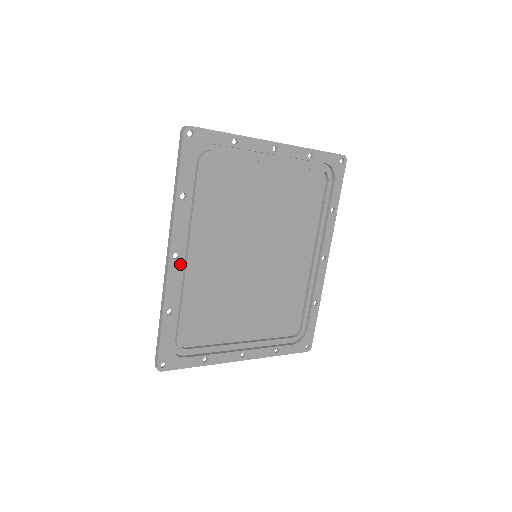
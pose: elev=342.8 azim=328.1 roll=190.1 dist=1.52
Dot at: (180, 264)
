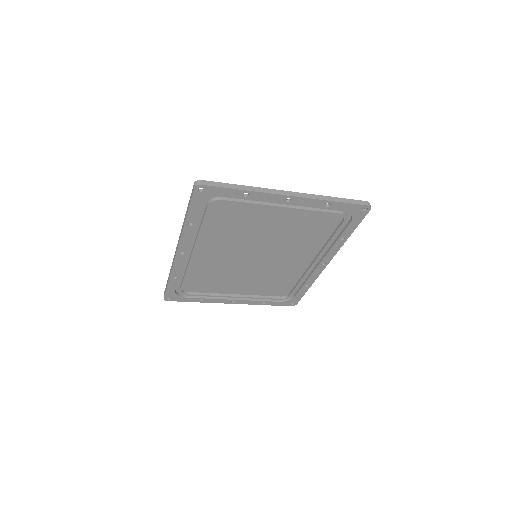
Dot at: (185, 257)
